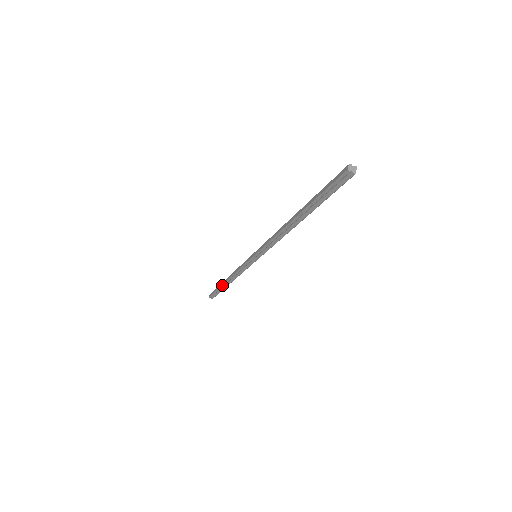
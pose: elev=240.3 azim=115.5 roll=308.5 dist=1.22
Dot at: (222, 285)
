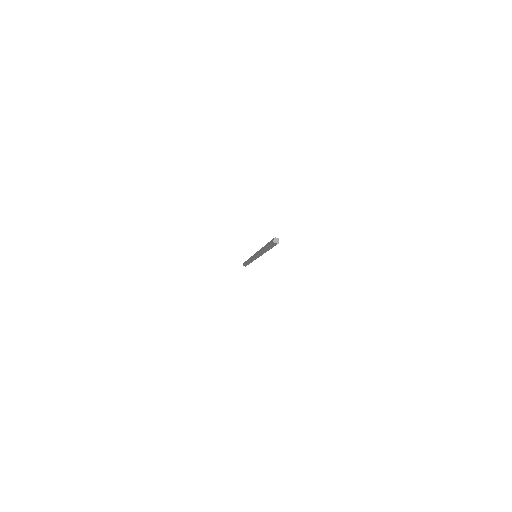
Dot at: (246, 263)
